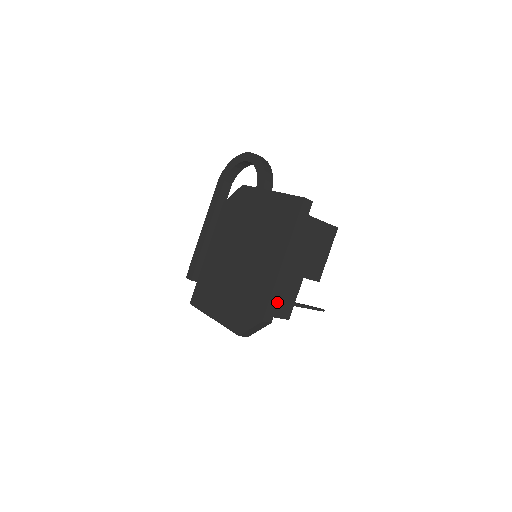
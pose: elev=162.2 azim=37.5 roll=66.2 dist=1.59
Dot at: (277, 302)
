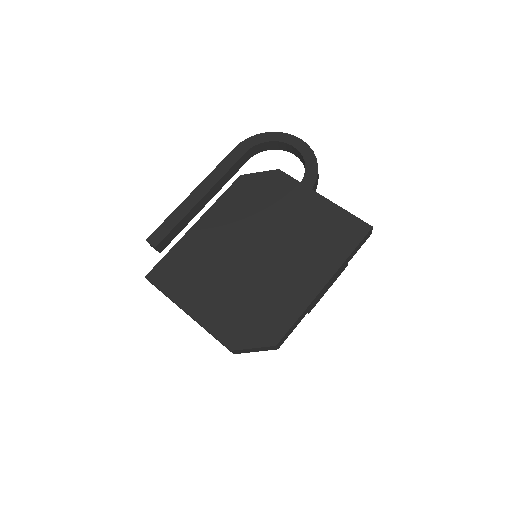
Dot at: (295, 327)
